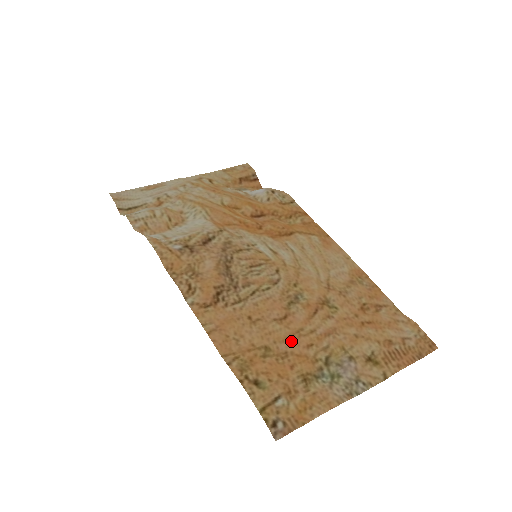
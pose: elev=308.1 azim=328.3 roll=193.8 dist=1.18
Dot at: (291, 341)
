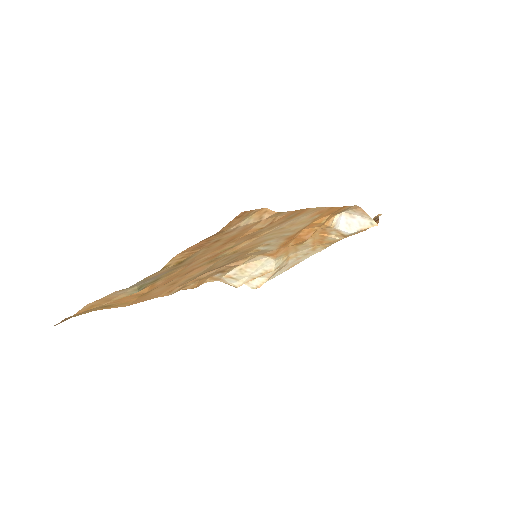
Dot at: (166, 282)
